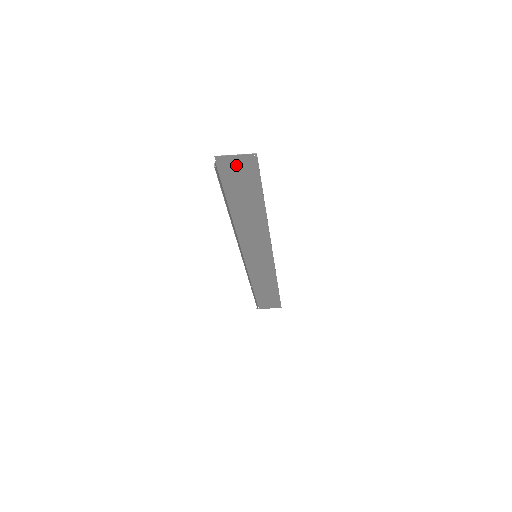
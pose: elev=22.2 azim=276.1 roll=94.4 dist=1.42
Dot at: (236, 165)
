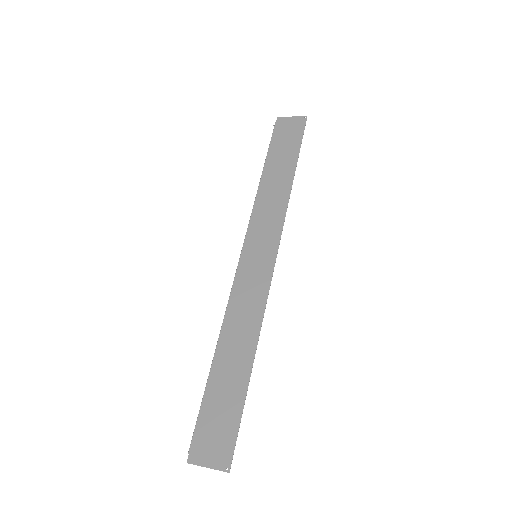
Dot at: (210, 448)
